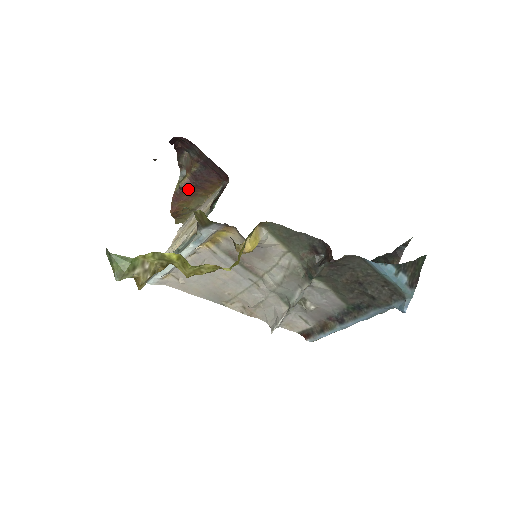
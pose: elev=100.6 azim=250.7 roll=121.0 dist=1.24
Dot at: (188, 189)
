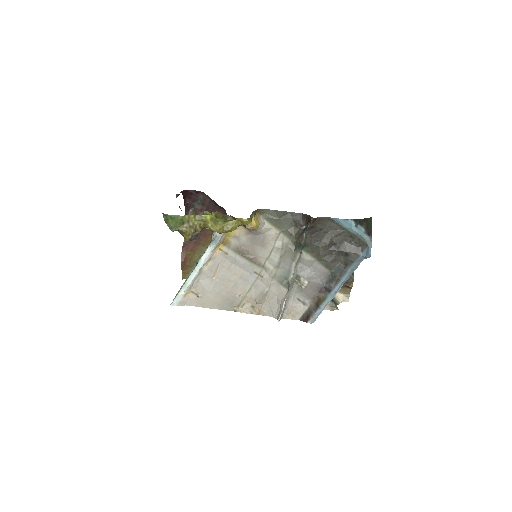
Dot at: (194, 237)
